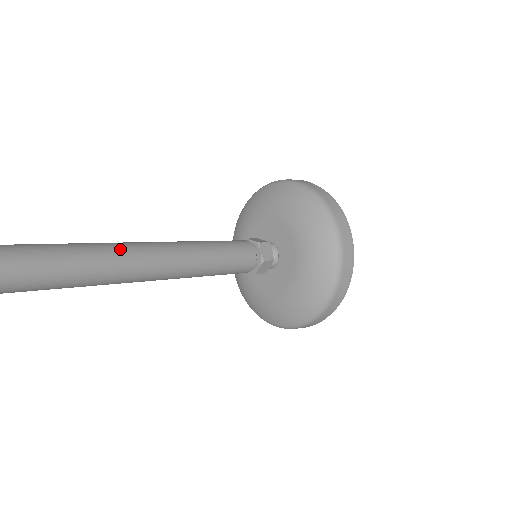
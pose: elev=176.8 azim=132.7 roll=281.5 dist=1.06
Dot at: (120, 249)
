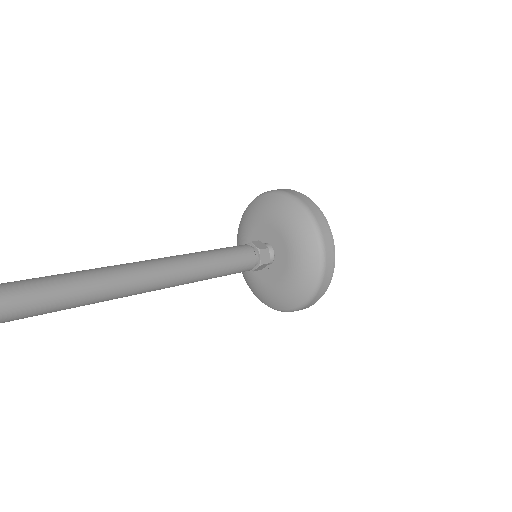
Dot at: (151, 270)
